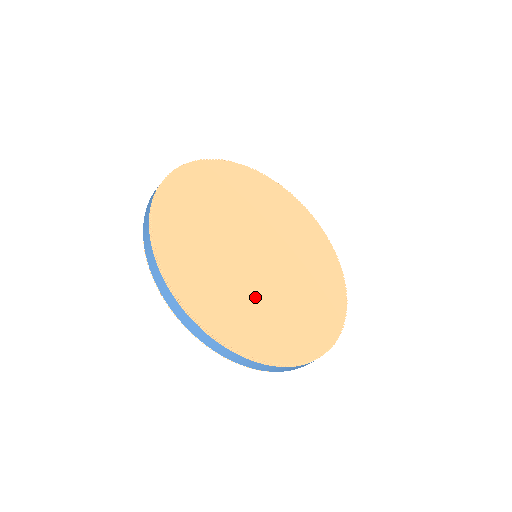
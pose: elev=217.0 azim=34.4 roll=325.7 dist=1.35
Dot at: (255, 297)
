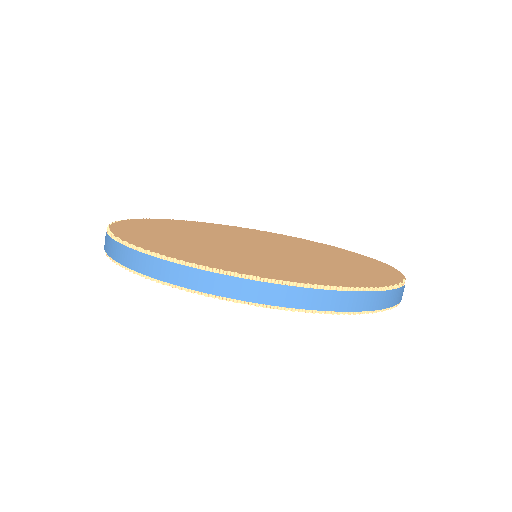
Dot at: (266, 259)
